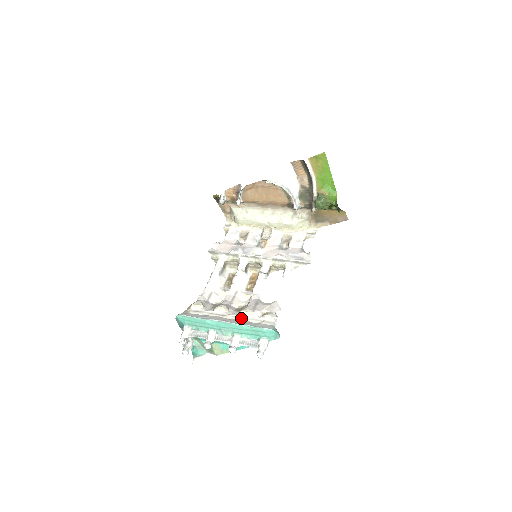
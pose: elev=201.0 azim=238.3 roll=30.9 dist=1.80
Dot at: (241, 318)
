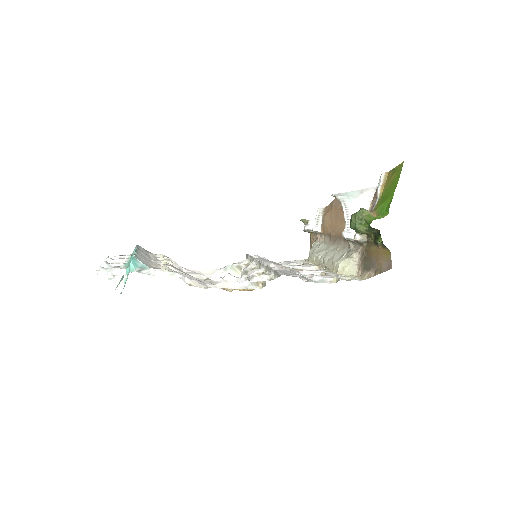
Dot at: (155, 263)
